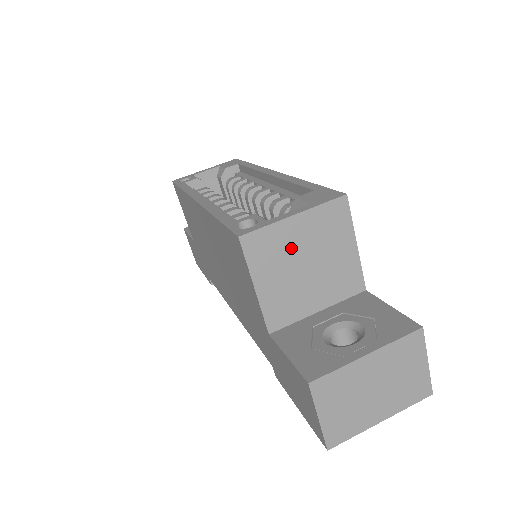
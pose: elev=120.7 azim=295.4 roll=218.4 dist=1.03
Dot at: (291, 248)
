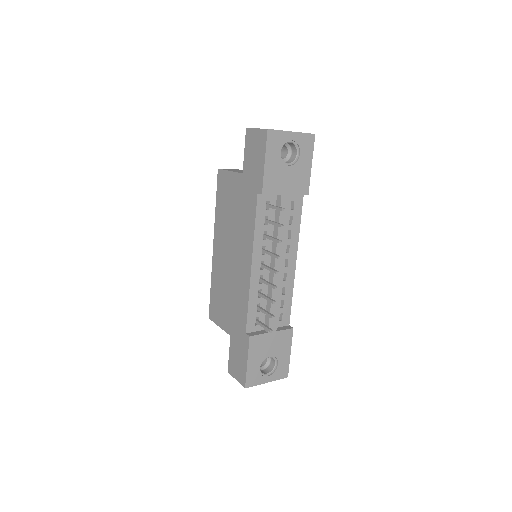
Dot at: occluded
